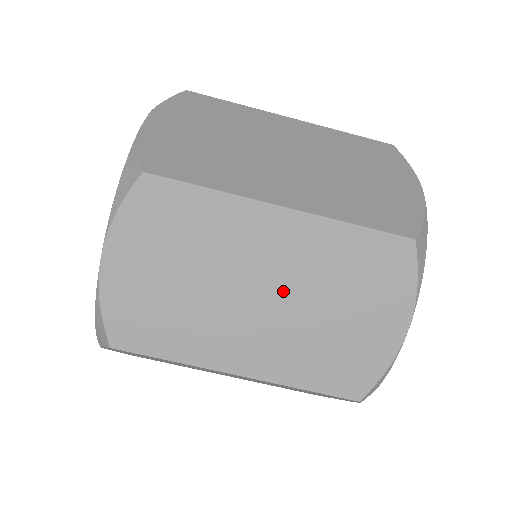
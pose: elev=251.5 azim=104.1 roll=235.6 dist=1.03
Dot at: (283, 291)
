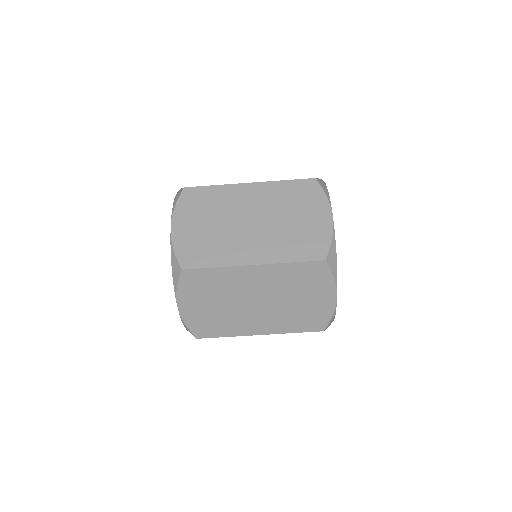
Dot at: (262, 217)
